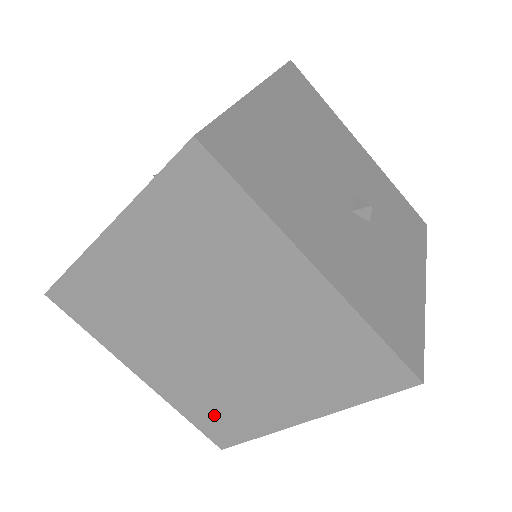
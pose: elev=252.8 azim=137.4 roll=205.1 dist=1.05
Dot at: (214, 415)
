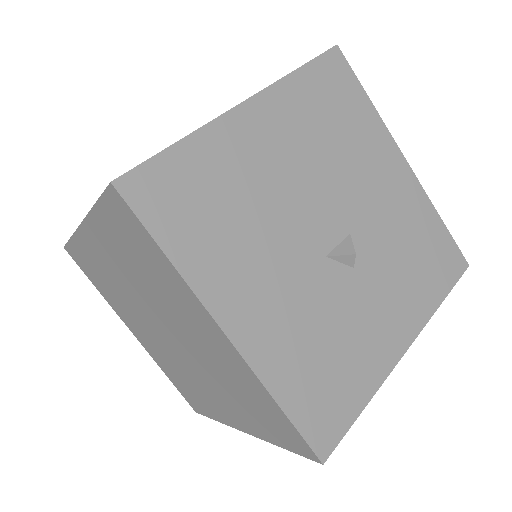
Dot at: (185, 388)
